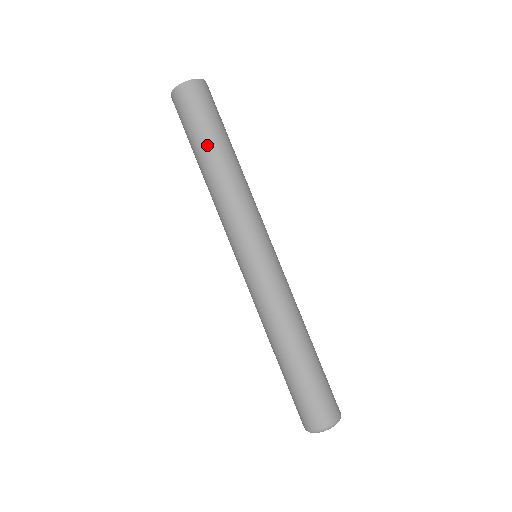
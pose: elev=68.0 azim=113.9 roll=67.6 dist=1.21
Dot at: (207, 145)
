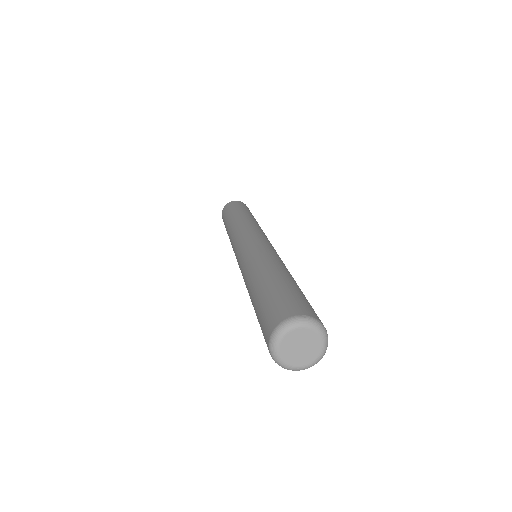
Dot at: (237, 212)
